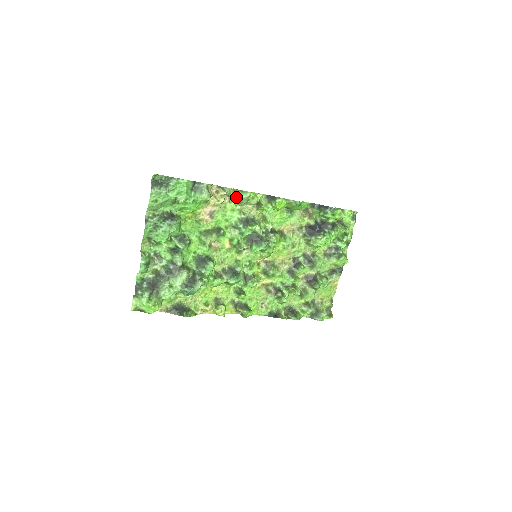
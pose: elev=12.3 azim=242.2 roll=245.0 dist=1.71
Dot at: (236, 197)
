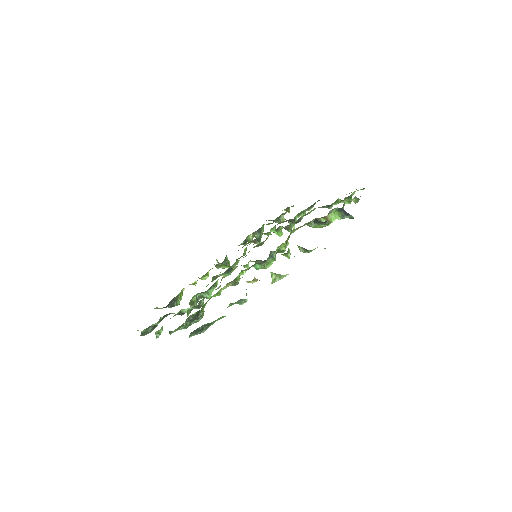
Dot at: occluded
